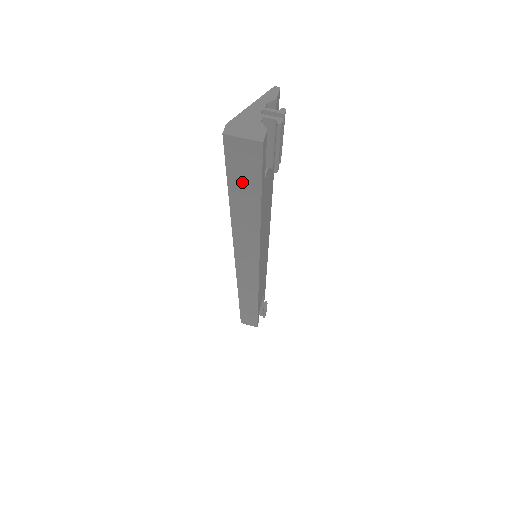
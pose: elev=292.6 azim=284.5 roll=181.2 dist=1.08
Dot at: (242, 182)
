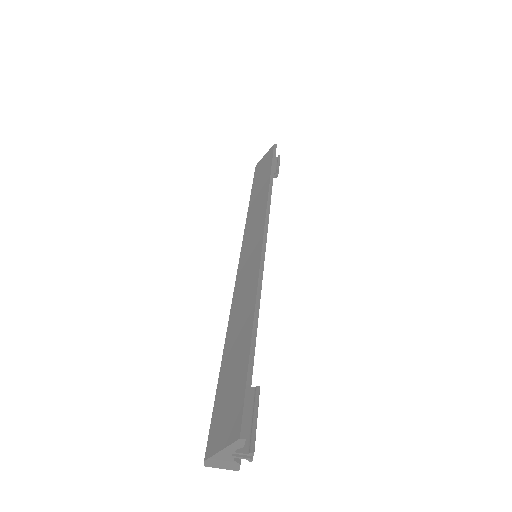
Dot at: occluded
